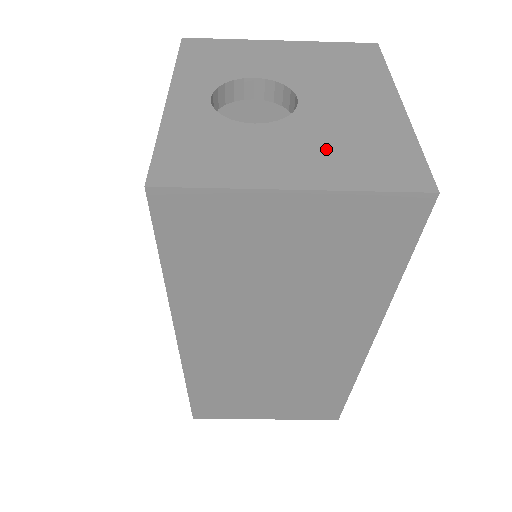
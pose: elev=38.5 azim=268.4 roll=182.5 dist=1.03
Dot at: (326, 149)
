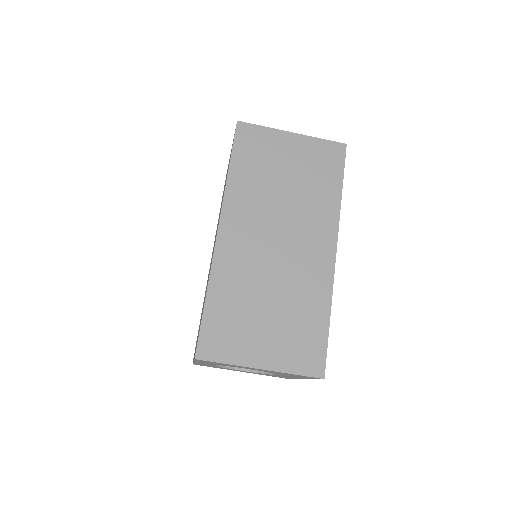
Dot at: occluded
